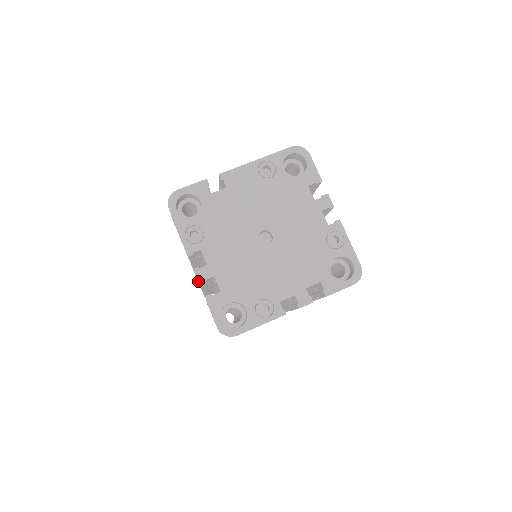
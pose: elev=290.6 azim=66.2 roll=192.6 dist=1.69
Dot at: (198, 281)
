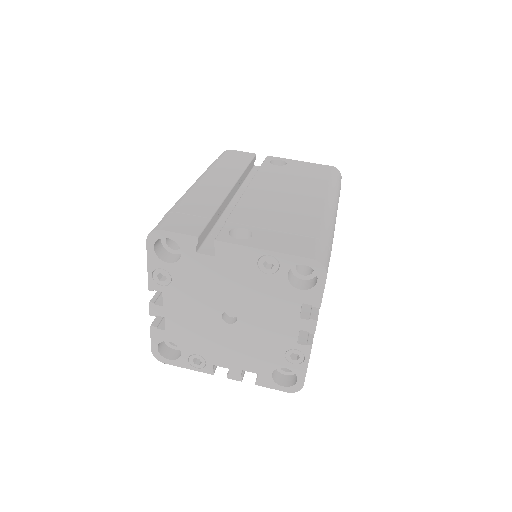
Dot at: occluded
